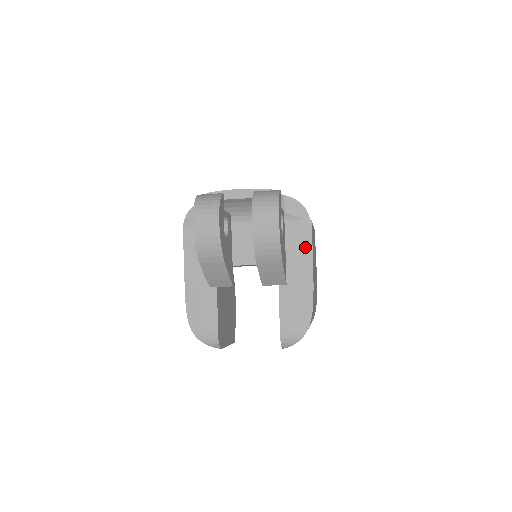
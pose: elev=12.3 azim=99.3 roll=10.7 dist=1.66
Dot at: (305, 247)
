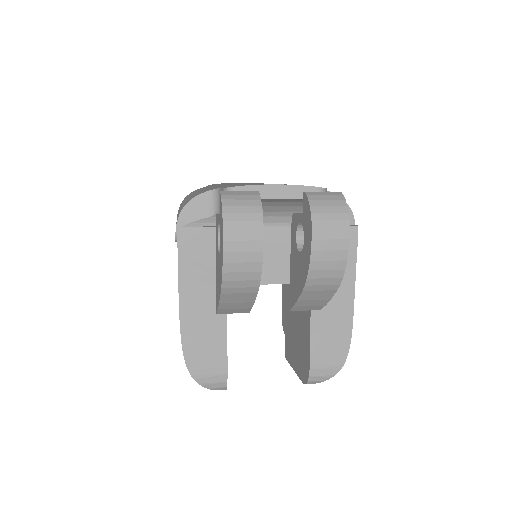
Dot at: (347, 261)
